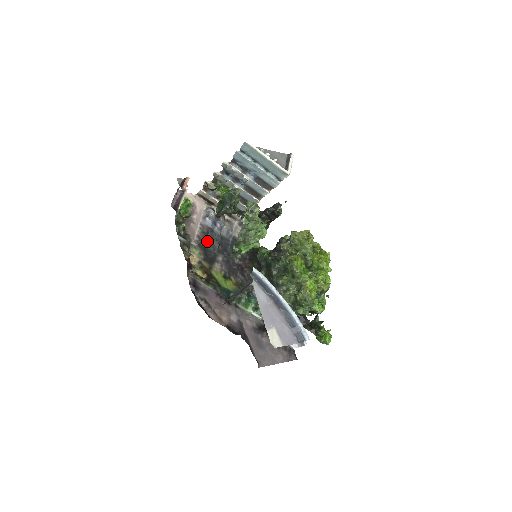
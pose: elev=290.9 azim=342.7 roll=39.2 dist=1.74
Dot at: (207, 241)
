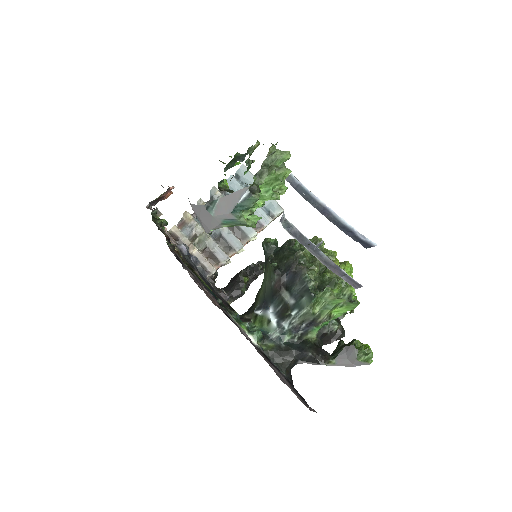
Dot at: occluded
